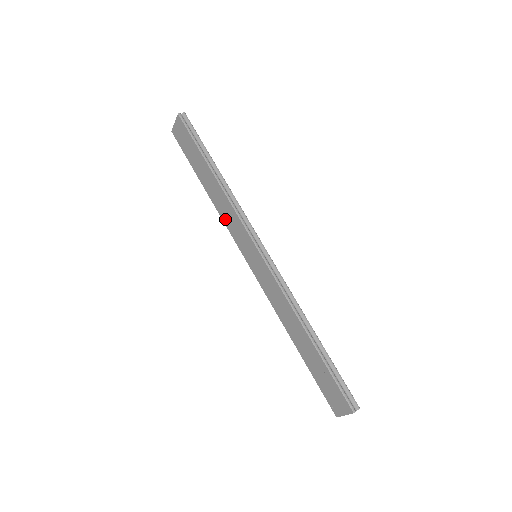
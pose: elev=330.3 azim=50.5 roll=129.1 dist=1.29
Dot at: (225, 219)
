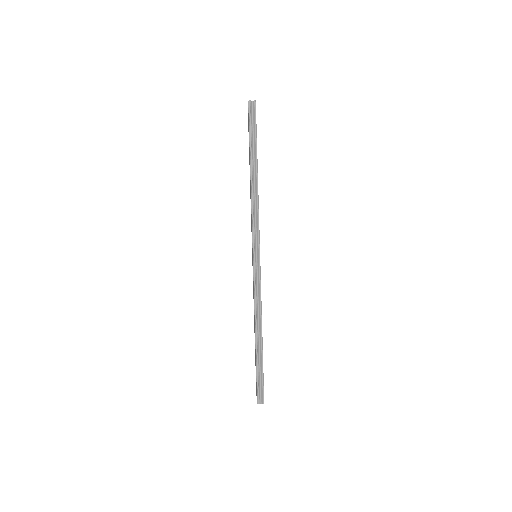
Dot at: occluded
